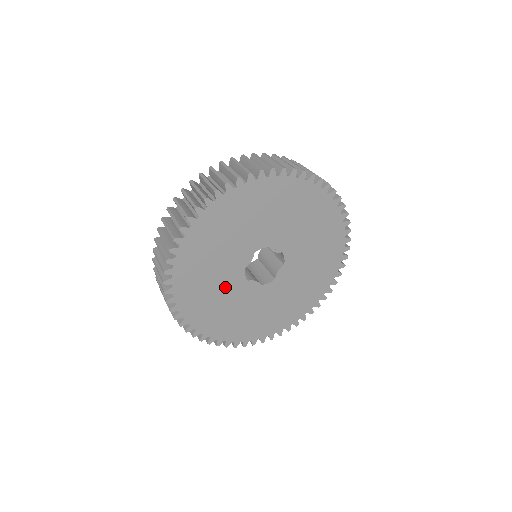
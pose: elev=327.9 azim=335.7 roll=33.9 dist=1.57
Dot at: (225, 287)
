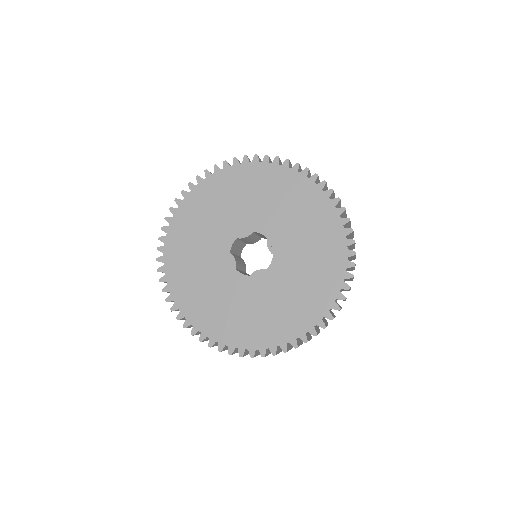
Dot at: (212, 240)
